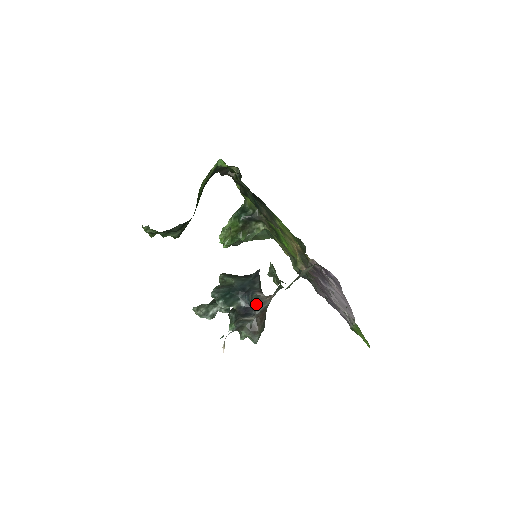
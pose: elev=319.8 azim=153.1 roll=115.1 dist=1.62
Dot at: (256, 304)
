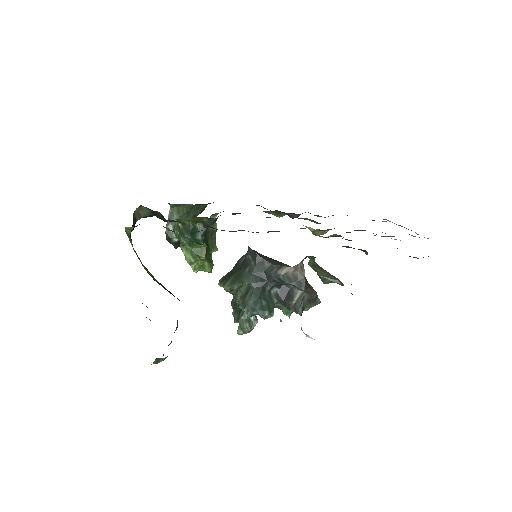
Dot at: (296, 285)
